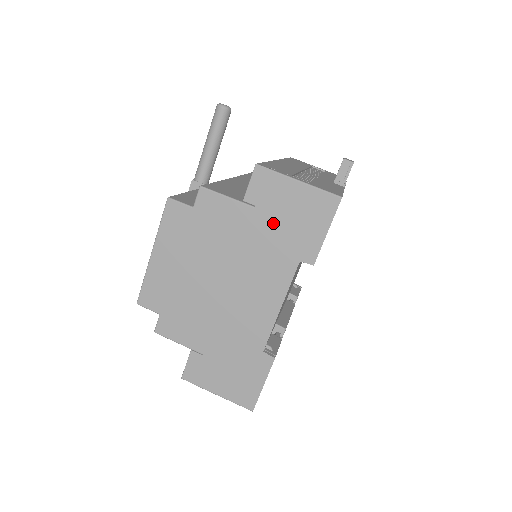
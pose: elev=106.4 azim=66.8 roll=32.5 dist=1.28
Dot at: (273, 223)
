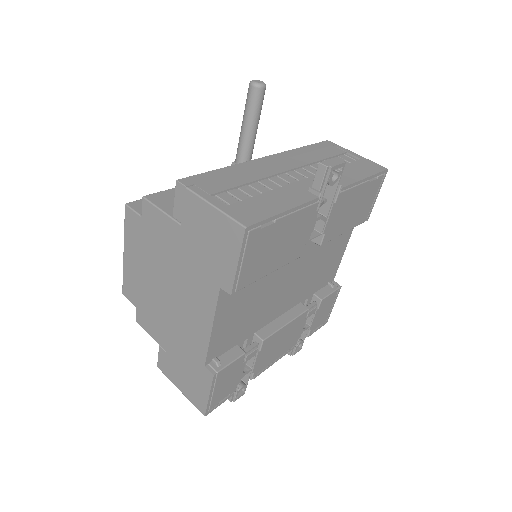
Dot at: (196, 244)
